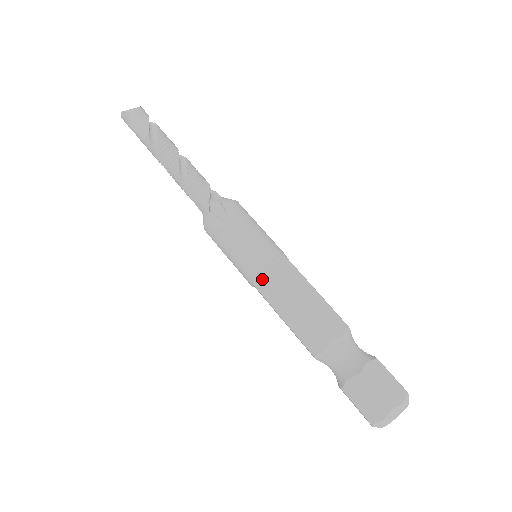
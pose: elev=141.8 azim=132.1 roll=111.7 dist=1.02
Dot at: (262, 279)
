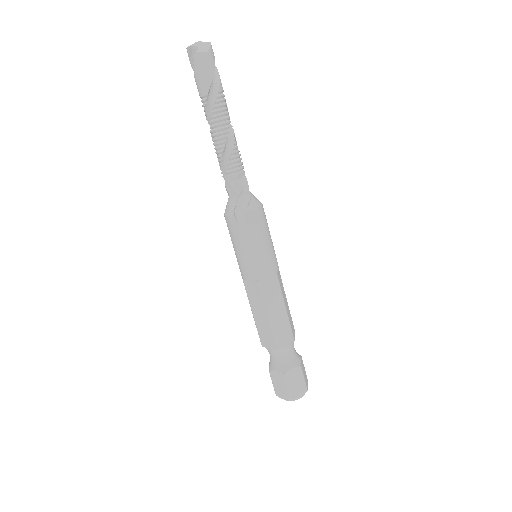
Dot at: (251, 285)
